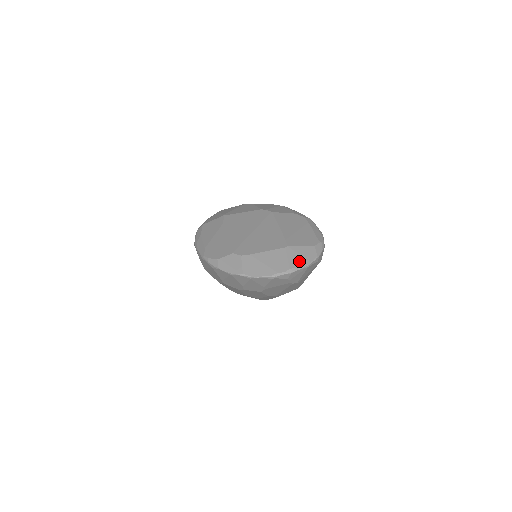
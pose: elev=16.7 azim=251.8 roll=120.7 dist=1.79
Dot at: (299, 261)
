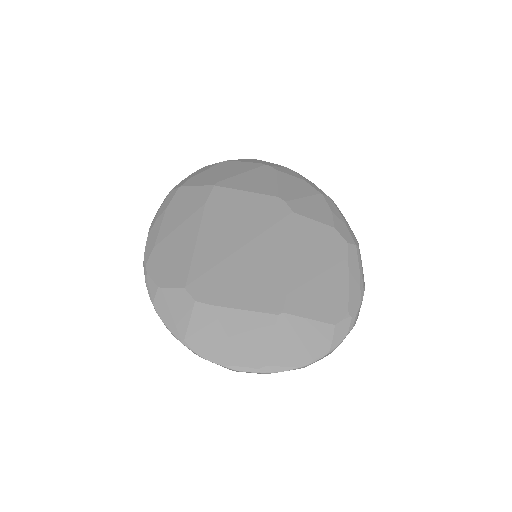
Dot at: (292, 353)
